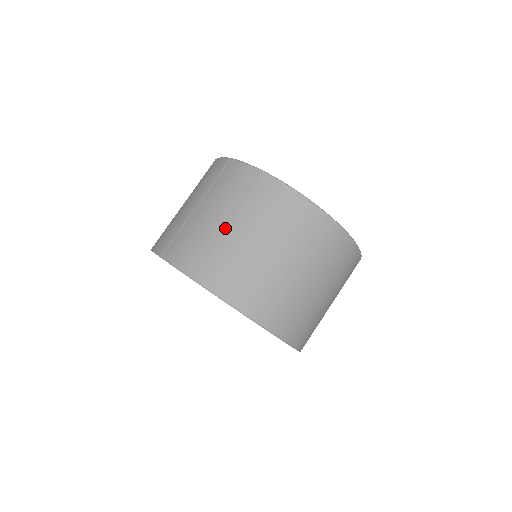
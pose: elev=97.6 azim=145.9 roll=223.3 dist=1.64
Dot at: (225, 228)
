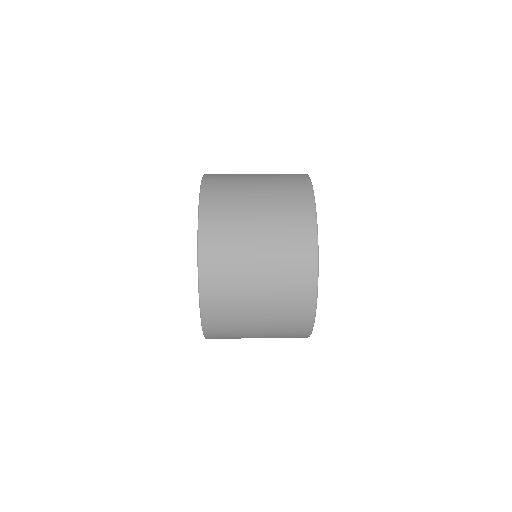
Dot at: occluded
